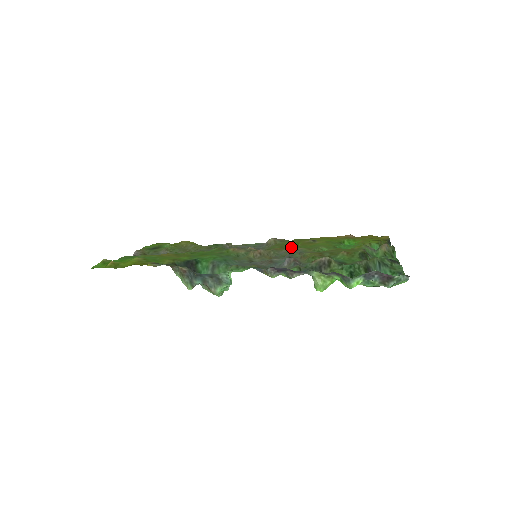
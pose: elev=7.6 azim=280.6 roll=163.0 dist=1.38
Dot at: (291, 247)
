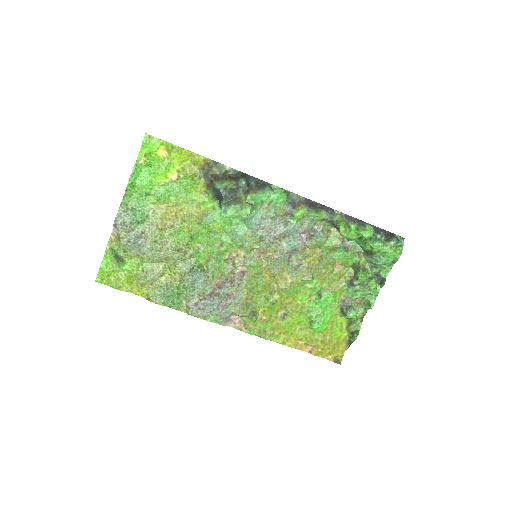
Dot at: (277, 285)
